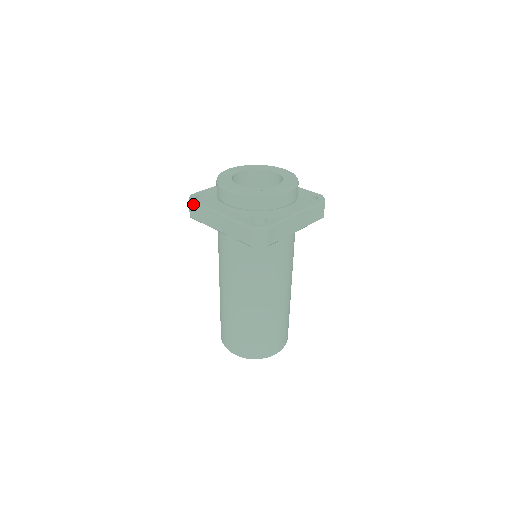
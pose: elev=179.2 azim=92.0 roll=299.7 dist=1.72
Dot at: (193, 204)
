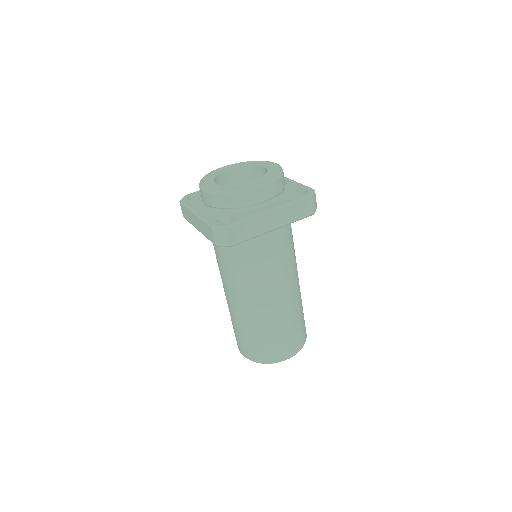
Dot at: (181, 204)
